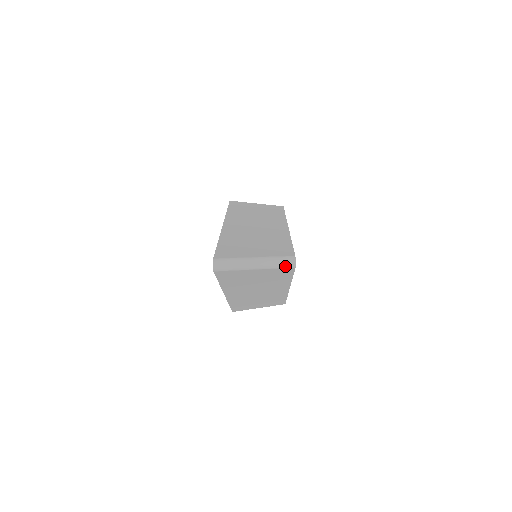
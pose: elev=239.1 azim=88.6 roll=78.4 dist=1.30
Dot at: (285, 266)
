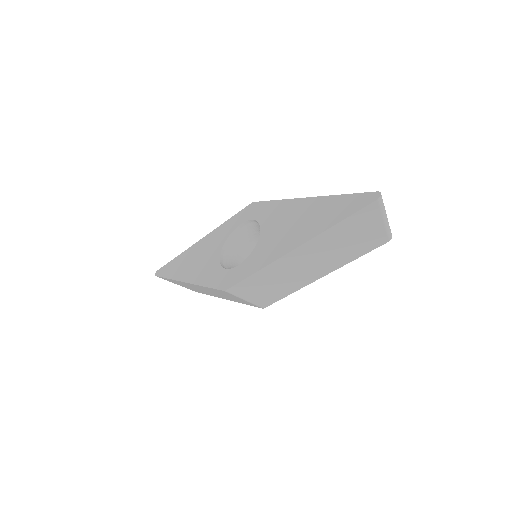
Dot at: (389, 234)
